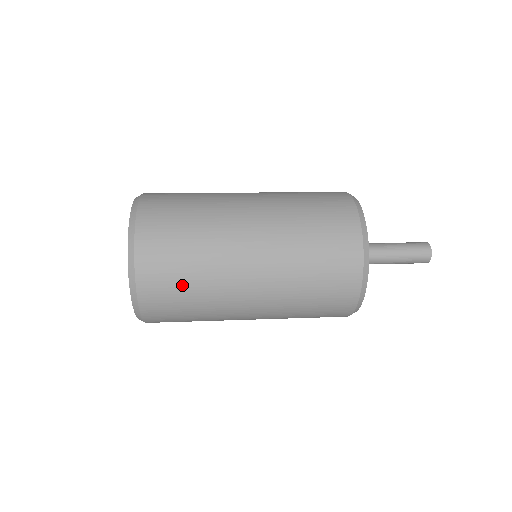
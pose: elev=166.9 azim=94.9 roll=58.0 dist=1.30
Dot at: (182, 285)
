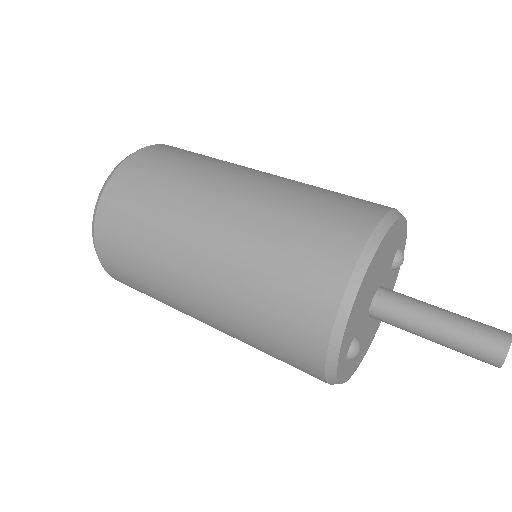
Dot at: occluded
